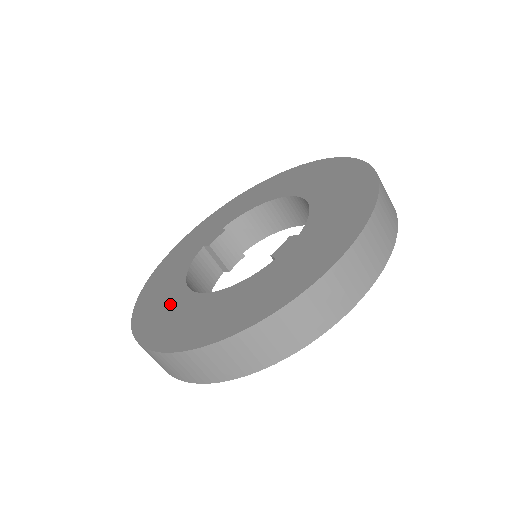
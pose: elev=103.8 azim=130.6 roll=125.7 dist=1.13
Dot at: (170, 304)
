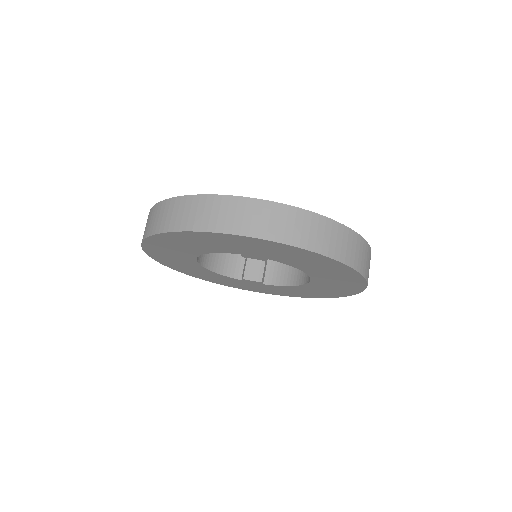
Dot at: occluded
